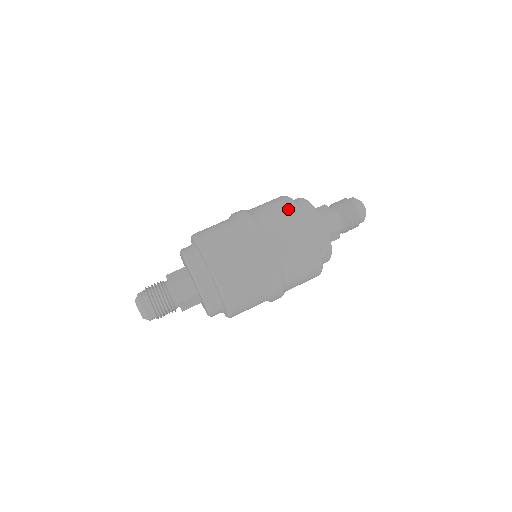
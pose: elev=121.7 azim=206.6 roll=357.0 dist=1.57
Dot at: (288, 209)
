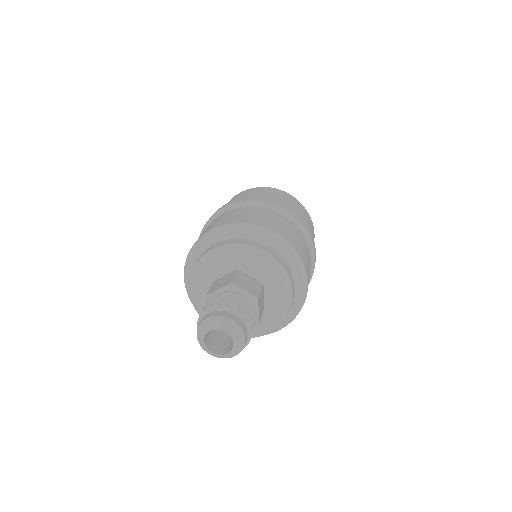
Dot at: (254, 190)
